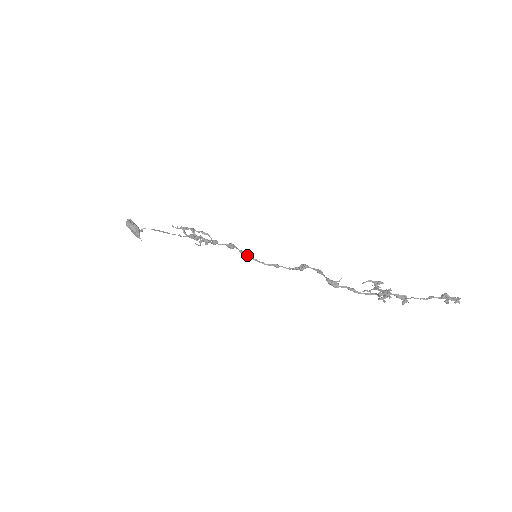
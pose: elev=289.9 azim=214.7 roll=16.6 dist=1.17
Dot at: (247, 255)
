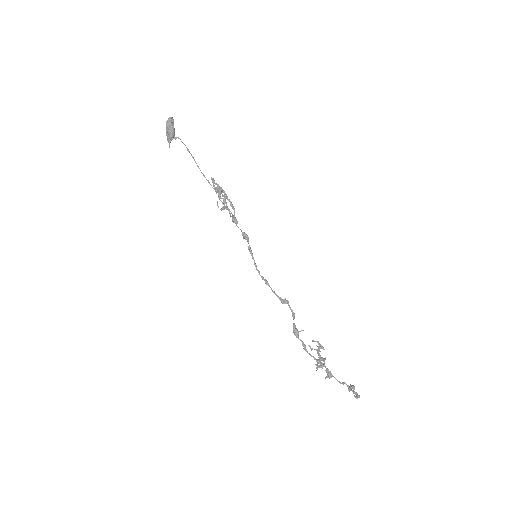
Dot at: (252, 256)
